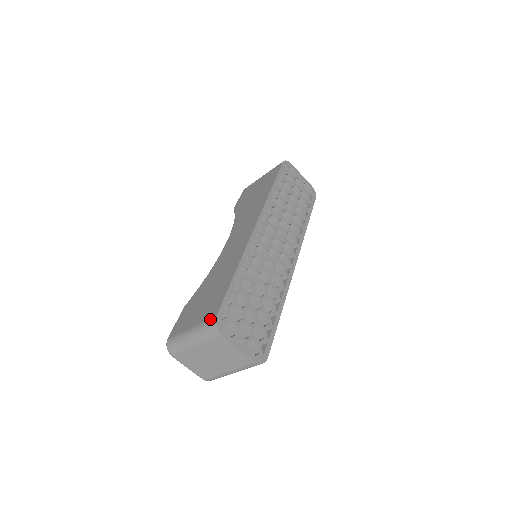
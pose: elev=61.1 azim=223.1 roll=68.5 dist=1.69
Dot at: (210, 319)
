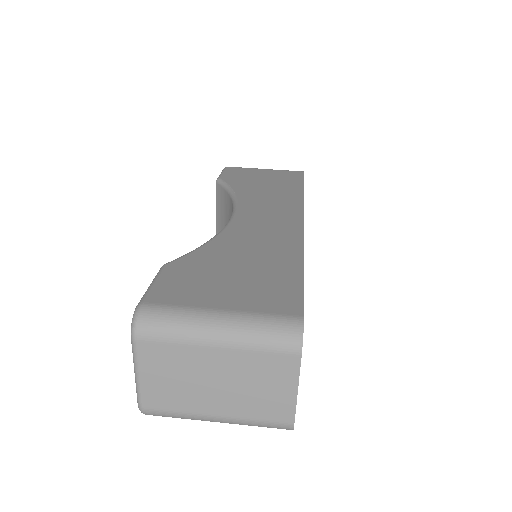
Dot at: (287, 316)
